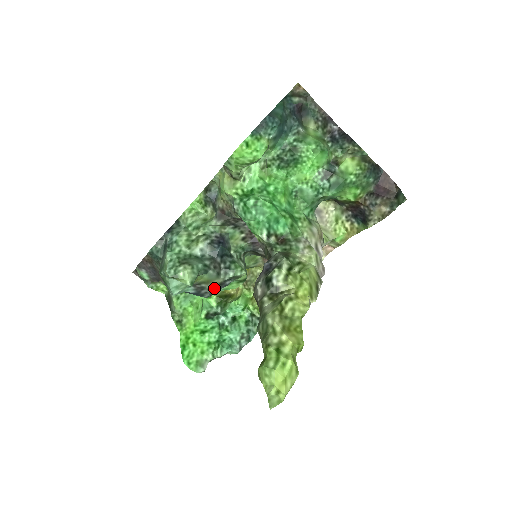
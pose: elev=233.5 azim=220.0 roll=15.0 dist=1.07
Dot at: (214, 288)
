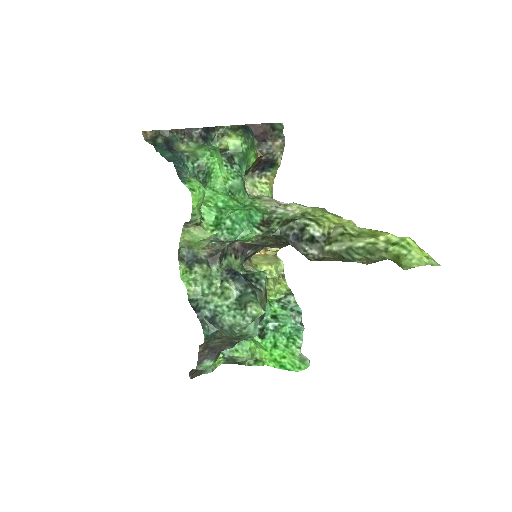
Dot at: (265, 303)
